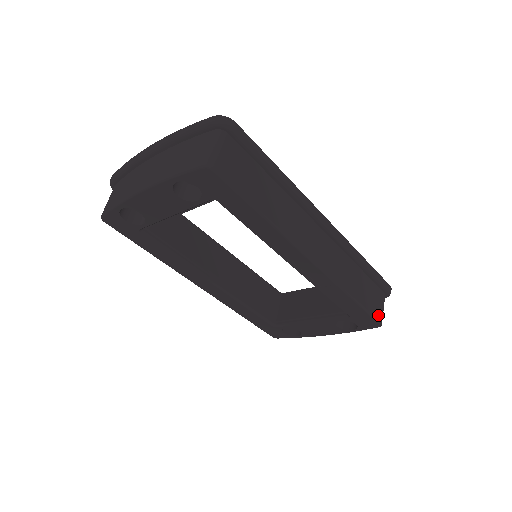
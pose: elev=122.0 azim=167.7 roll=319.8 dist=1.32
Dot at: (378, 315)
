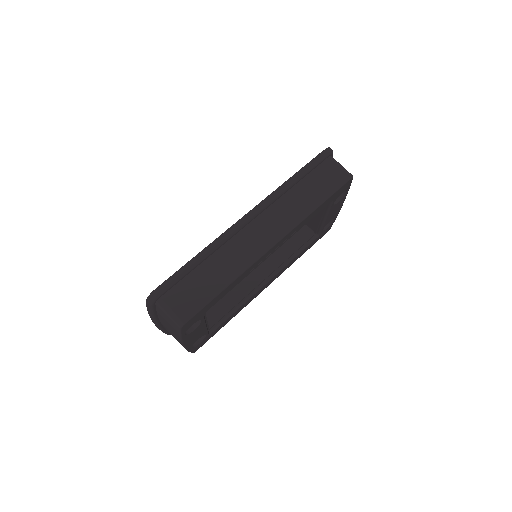
Dot at: (342, 178)
